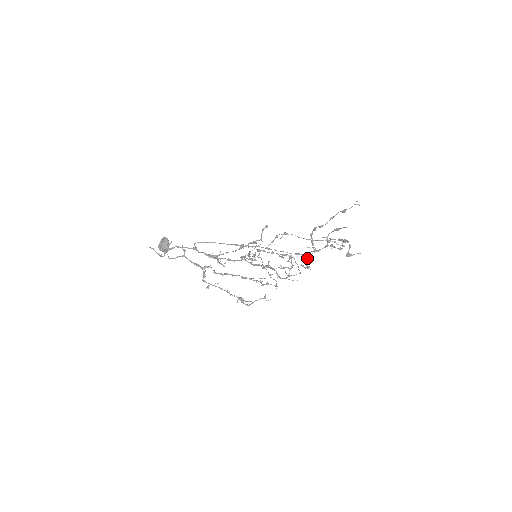
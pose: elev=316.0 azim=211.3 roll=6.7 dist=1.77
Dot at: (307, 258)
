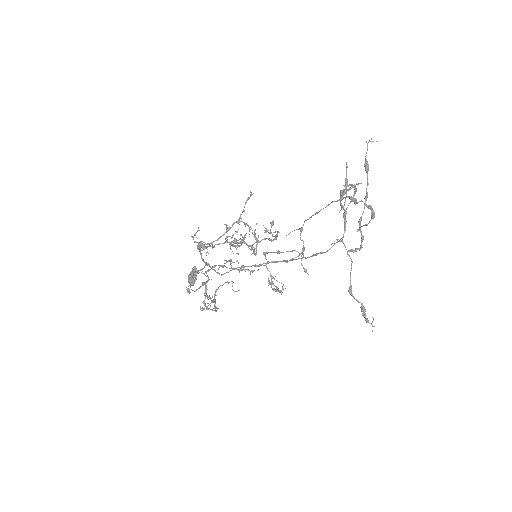
Dot at: (350, 281)
